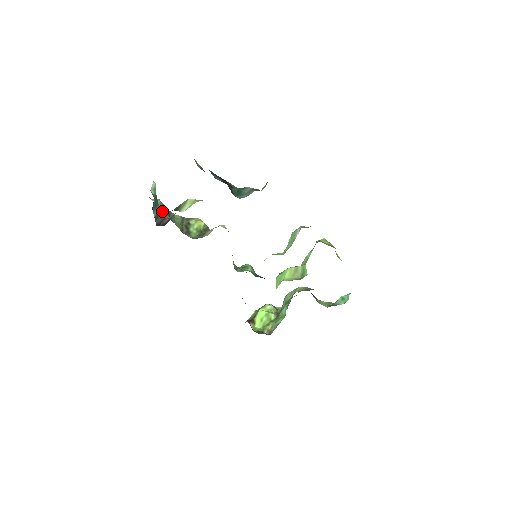
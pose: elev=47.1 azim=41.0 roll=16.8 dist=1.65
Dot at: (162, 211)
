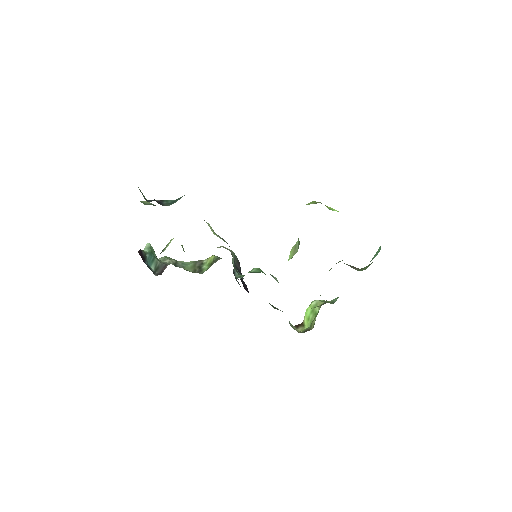
Dot at: (163, 263)
